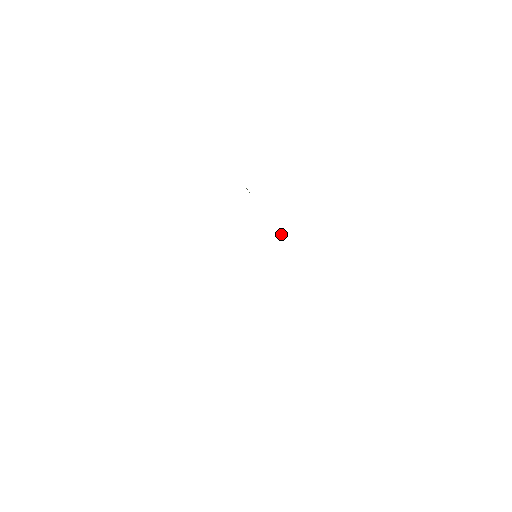
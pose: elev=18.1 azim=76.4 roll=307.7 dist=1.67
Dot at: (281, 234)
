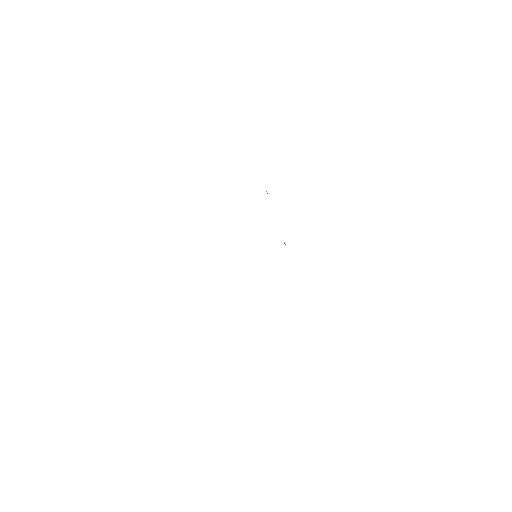
Dot at: (284, 242)
